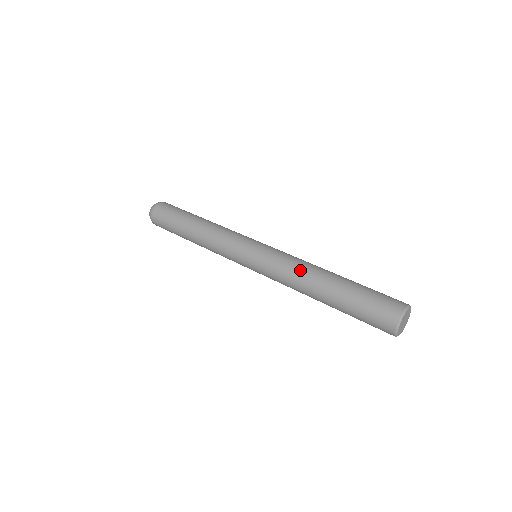
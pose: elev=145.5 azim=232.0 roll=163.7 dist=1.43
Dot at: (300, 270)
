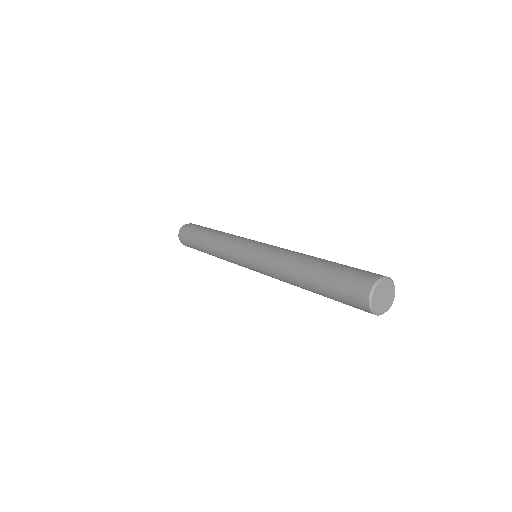
Dot at: (285, 257)
